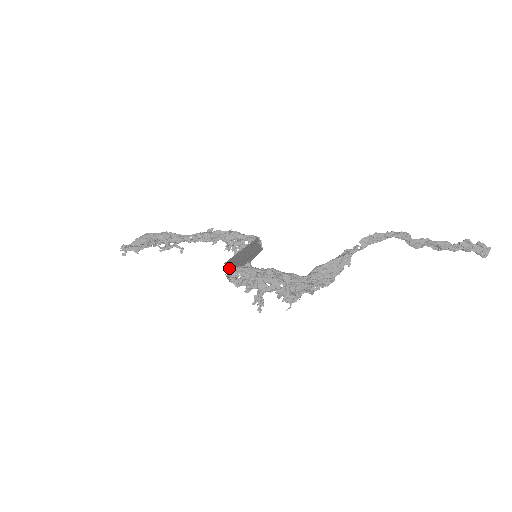
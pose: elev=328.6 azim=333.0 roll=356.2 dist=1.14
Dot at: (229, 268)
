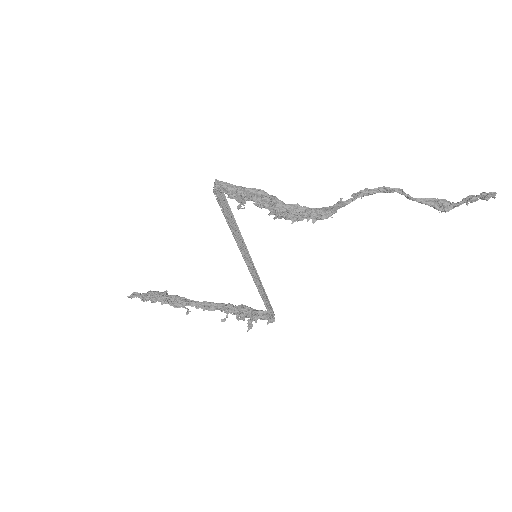
Dot at: (217, 180)
